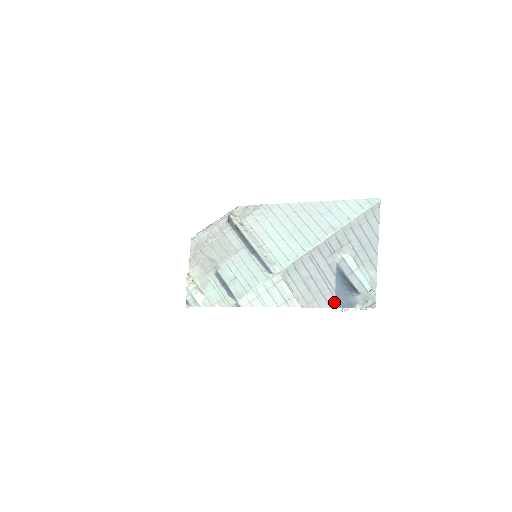
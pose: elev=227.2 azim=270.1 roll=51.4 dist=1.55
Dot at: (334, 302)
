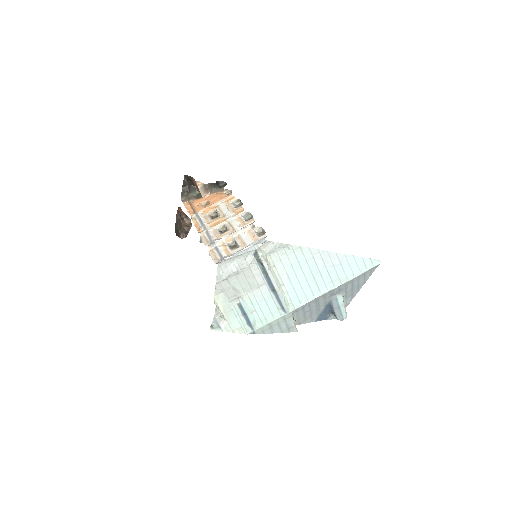
Dot at: (316, 319)
